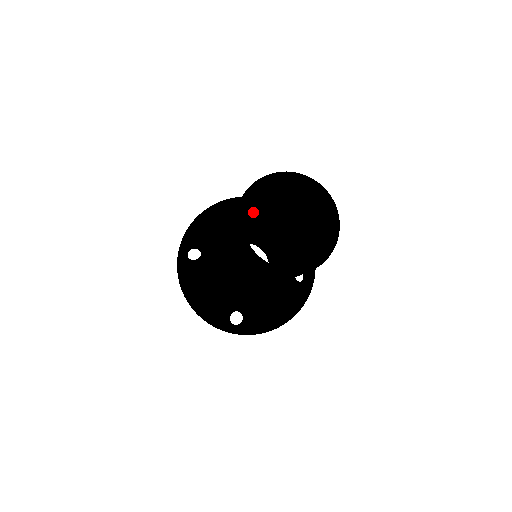
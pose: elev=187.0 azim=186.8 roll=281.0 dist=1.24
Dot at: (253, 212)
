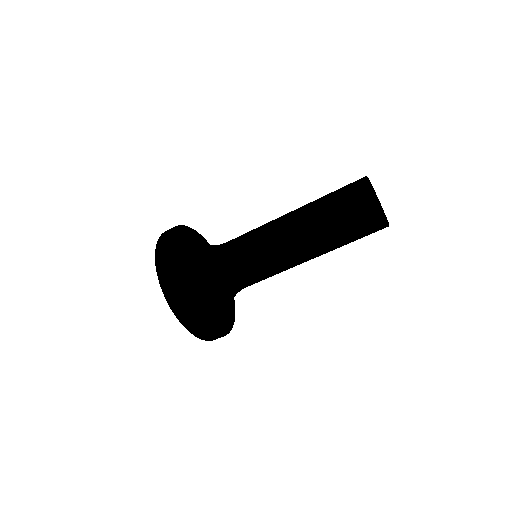
Dot at: occluded
